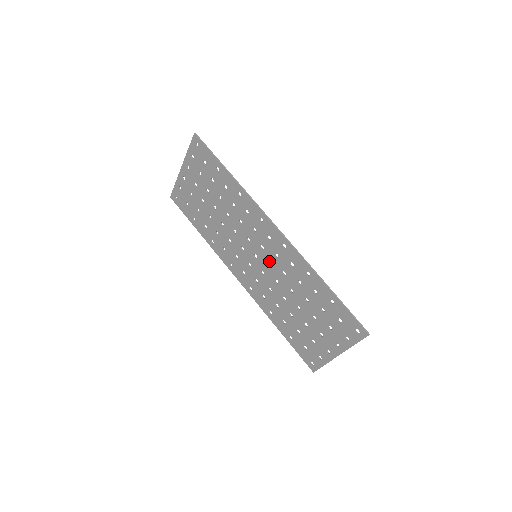
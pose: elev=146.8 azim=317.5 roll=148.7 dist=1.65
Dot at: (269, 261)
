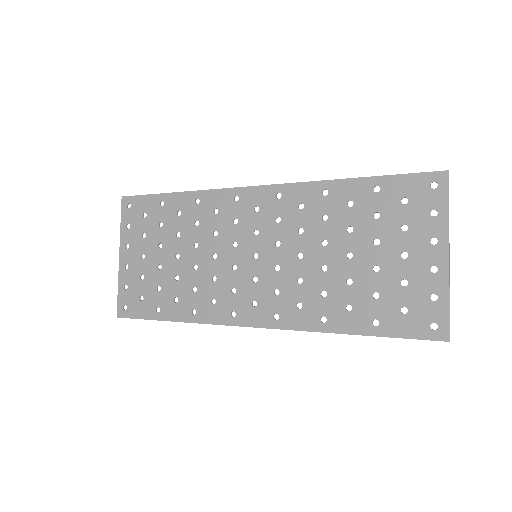
Dot at: (274, 239)
